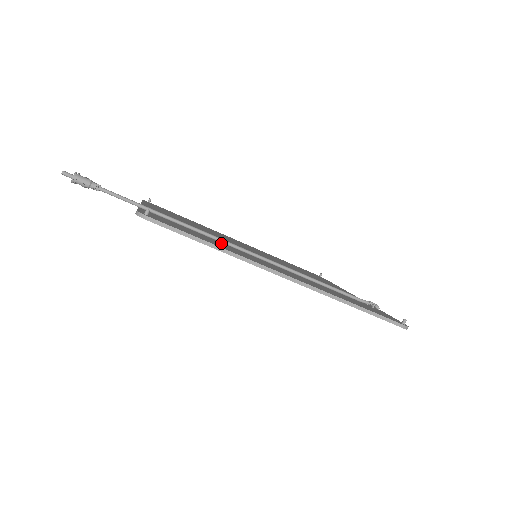
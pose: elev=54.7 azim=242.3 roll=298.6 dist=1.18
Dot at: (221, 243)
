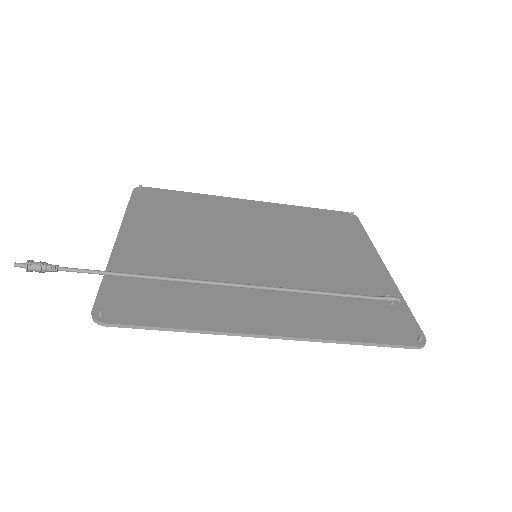
Dot at: (200, 291)
